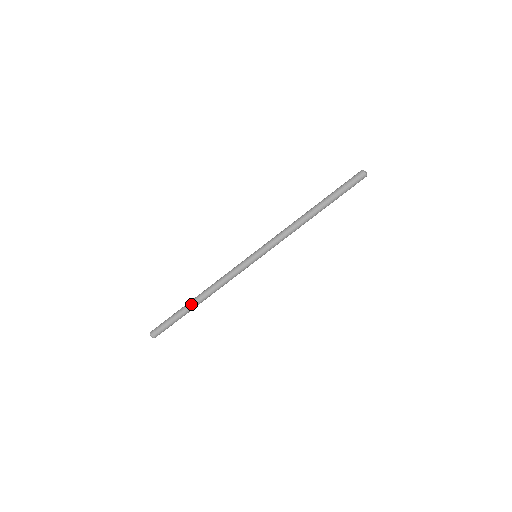
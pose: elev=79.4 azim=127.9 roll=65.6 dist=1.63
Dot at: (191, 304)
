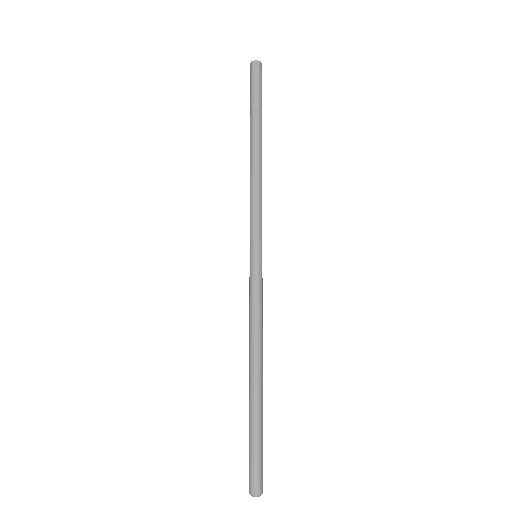
Dot at: (257, 394)
